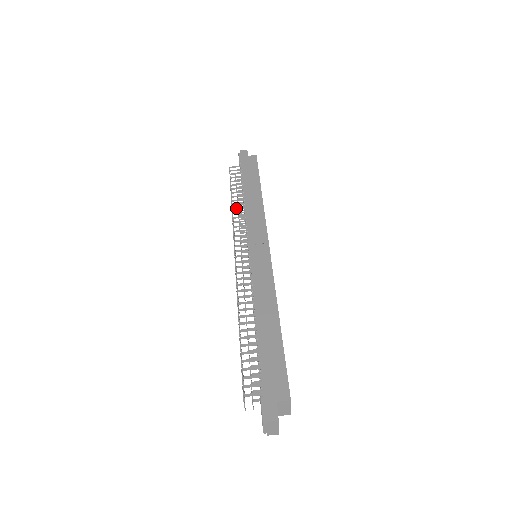
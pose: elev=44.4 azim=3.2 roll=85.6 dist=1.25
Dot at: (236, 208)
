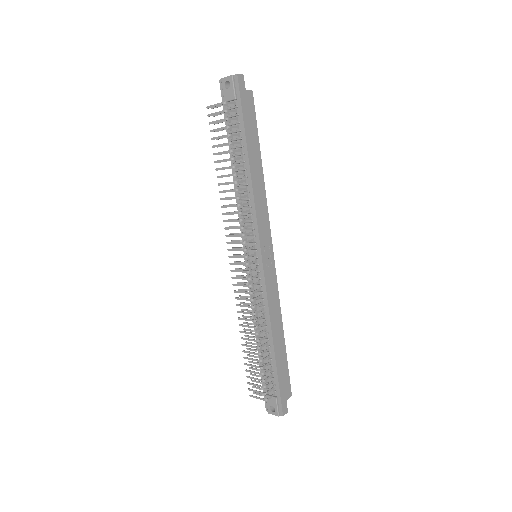
Dot at: (241, 189)
